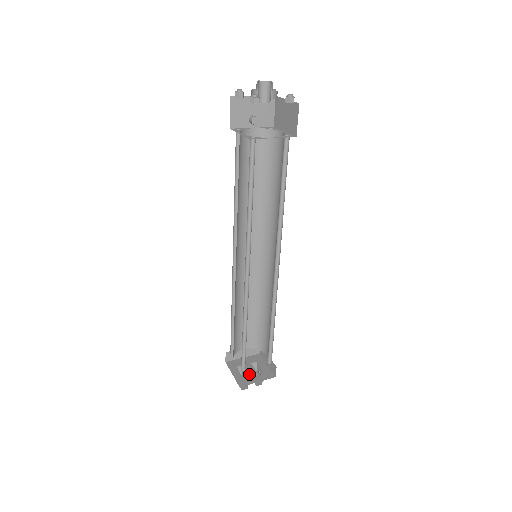
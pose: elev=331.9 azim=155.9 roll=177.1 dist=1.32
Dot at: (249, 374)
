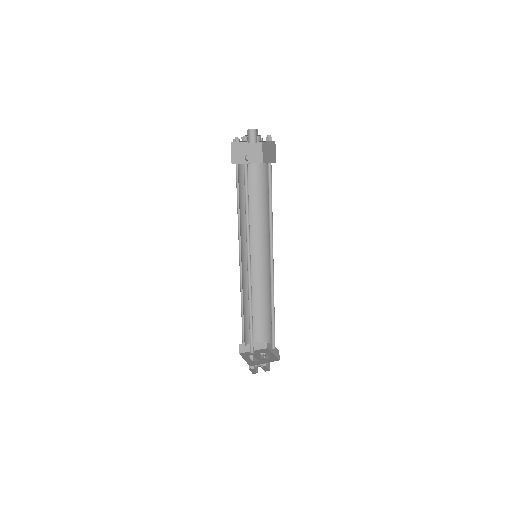
Dot at: (258, 359)
